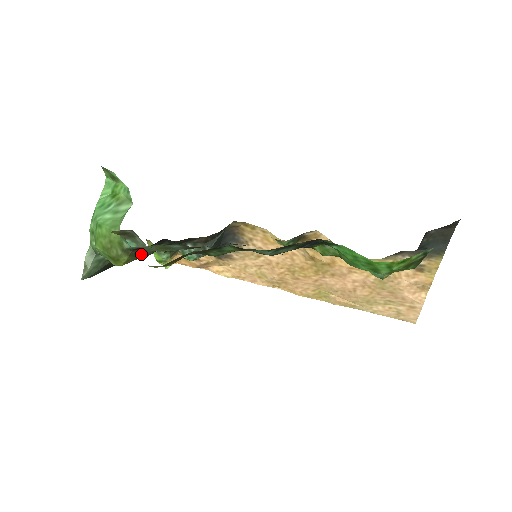
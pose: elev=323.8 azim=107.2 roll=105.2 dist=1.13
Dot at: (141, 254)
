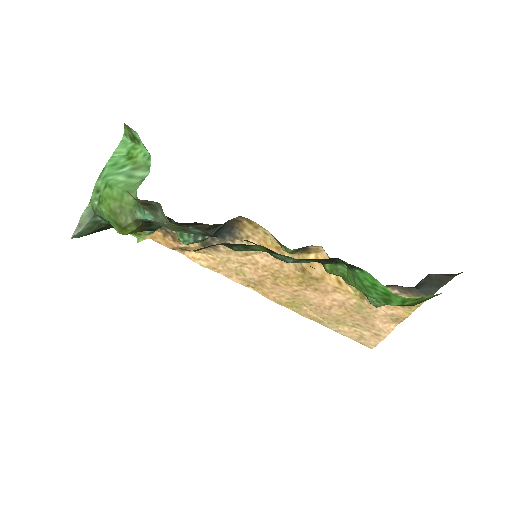
Dot at: (147, 227)
